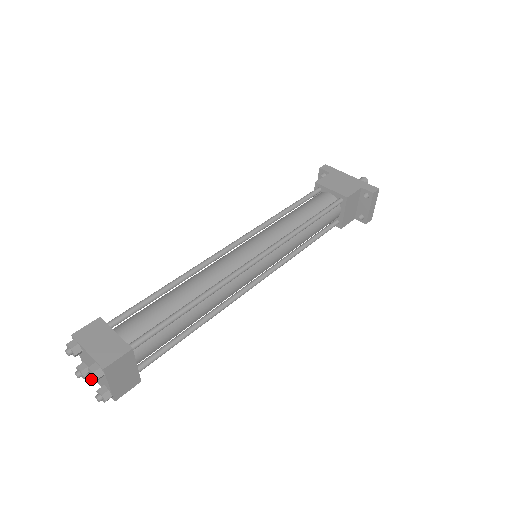
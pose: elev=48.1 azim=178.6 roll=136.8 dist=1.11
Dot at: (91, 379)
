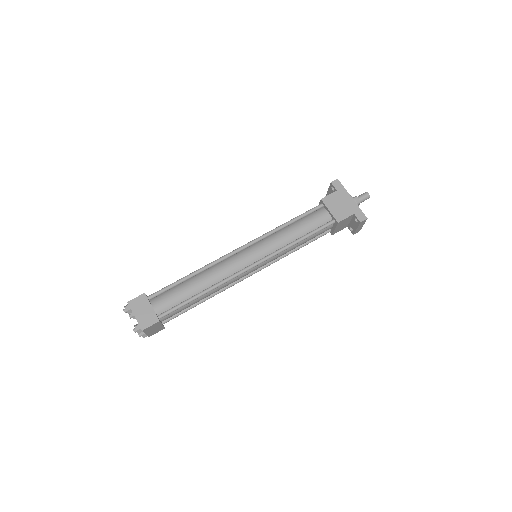
Dot at: (135, 332)
